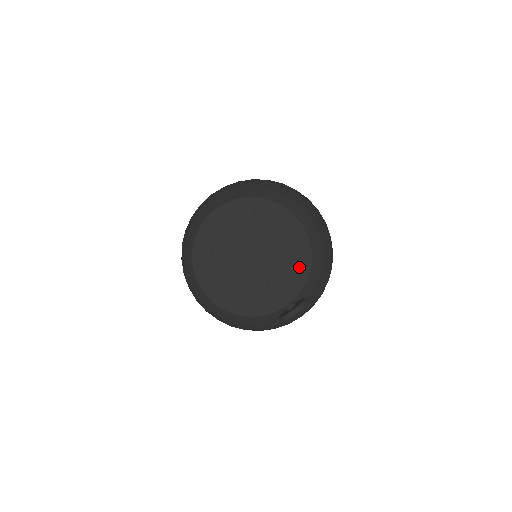
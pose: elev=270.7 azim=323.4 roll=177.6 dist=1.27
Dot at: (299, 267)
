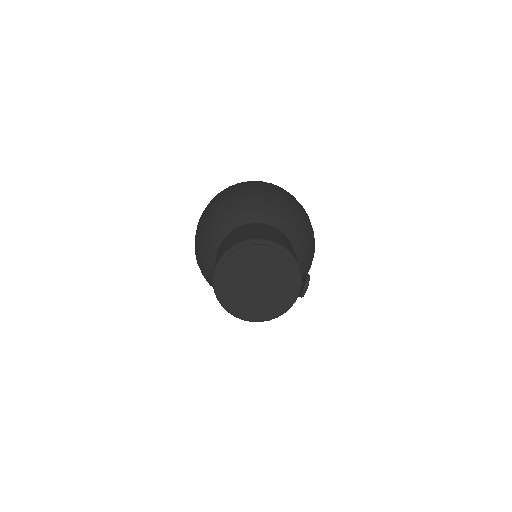
Dot at: (290, 270)
